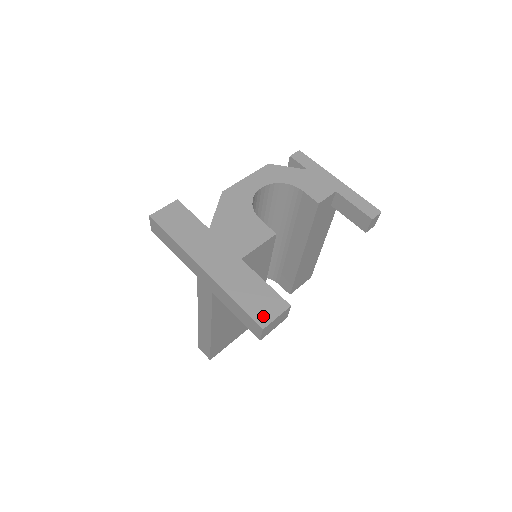
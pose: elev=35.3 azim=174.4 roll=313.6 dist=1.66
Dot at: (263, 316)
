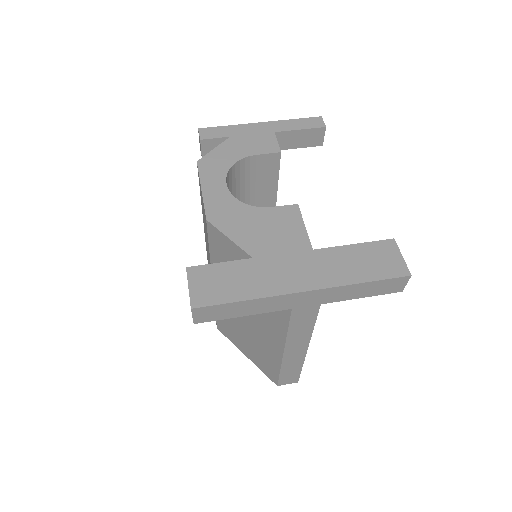
Dot at: (396, 267)
